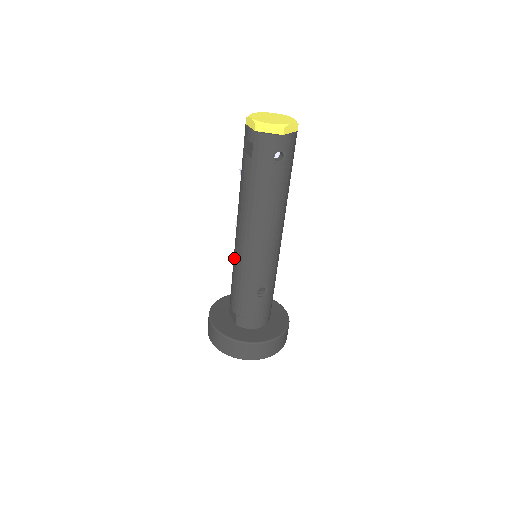
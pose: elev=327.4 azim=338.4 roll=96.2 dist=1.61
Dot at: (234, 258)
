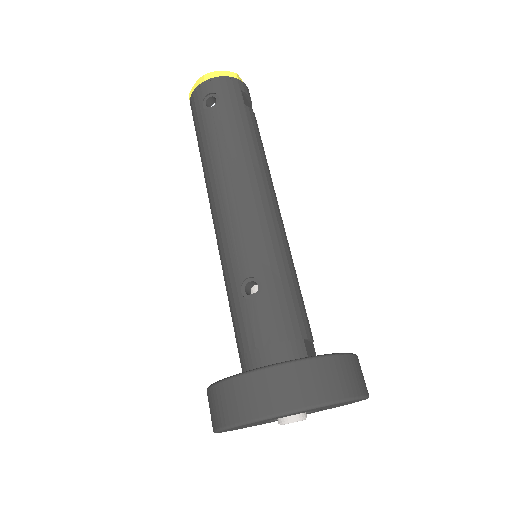
Dot at: occluded
